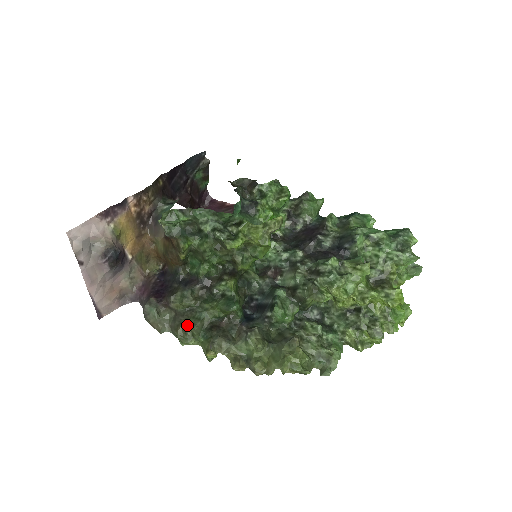
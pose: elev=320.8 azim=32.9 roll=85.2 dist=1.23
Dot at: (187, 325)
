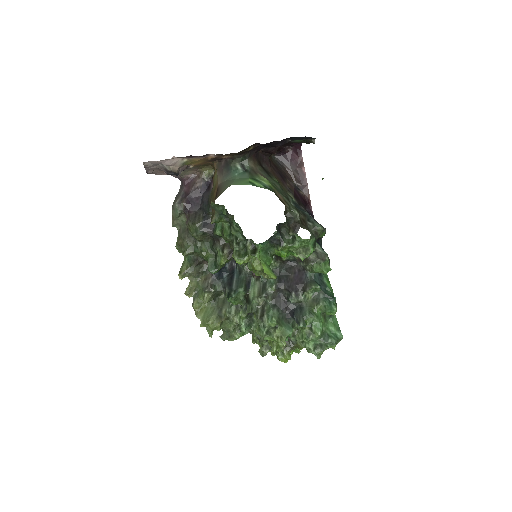
Dot at: (185, 246)
